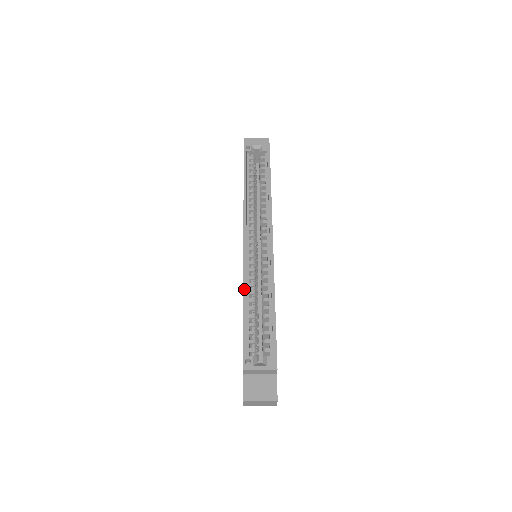
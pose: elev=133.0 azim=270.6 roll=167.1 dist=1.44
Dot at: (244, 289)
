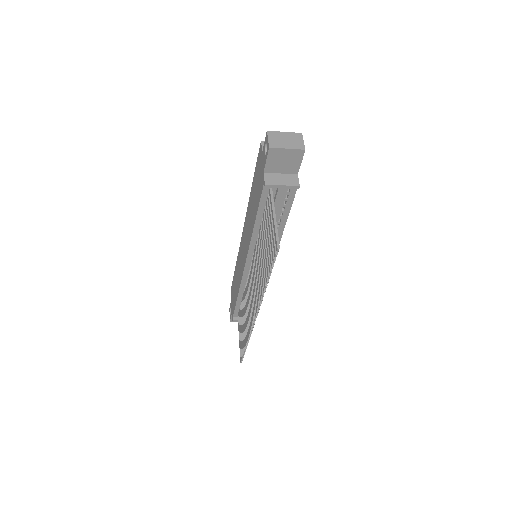
Dot at: occluded
